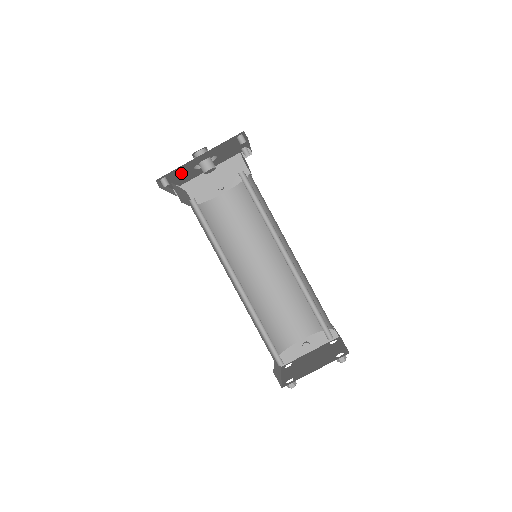
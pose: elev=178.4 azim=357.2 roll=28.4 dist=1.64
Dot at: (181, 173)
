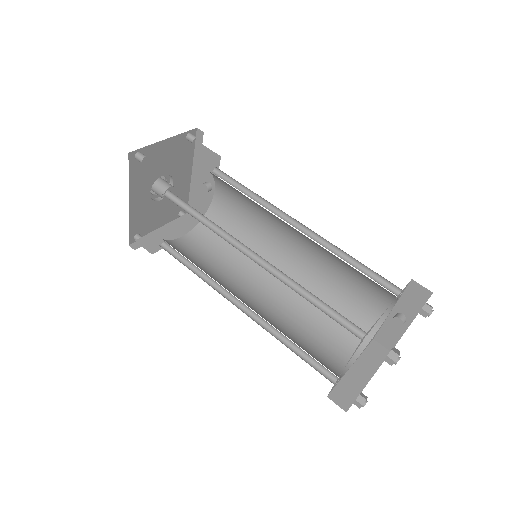
Dot at: (152, 215)
